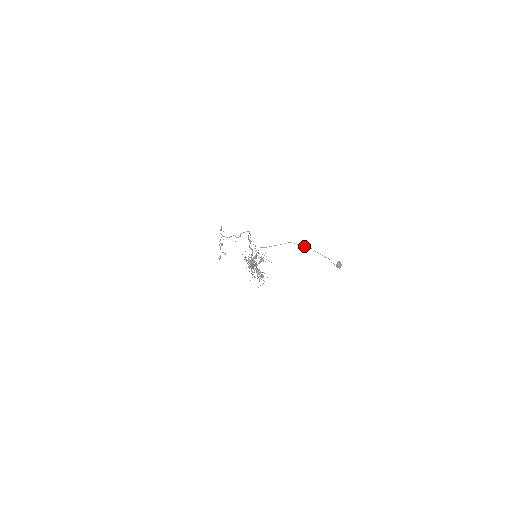
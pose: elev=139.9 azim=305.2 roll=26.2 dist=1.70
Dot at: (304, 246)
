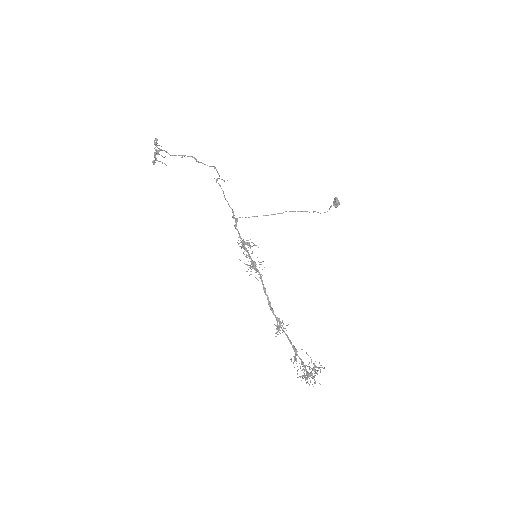
Dot at: occluded
